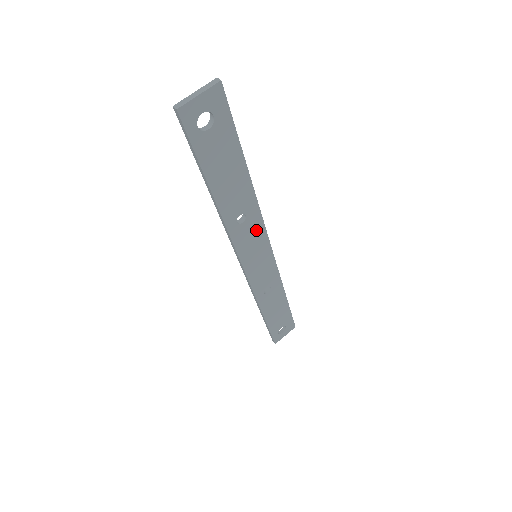
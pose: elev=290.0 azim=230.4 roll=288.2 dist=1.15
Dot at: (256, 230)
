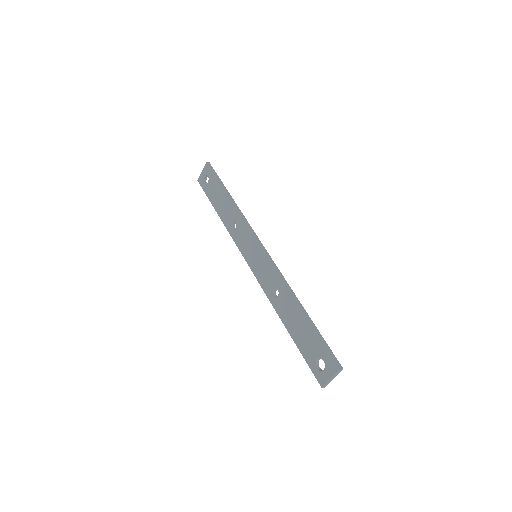
Dot at: occluded
